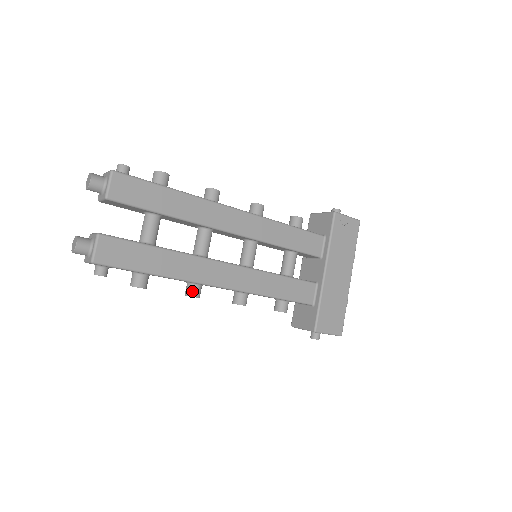
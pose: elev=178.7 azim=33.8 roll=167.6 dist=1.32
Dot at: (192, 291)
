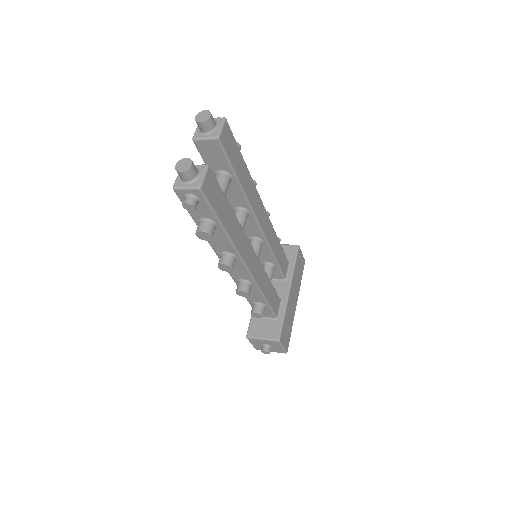
Dot at: (231, 261)
